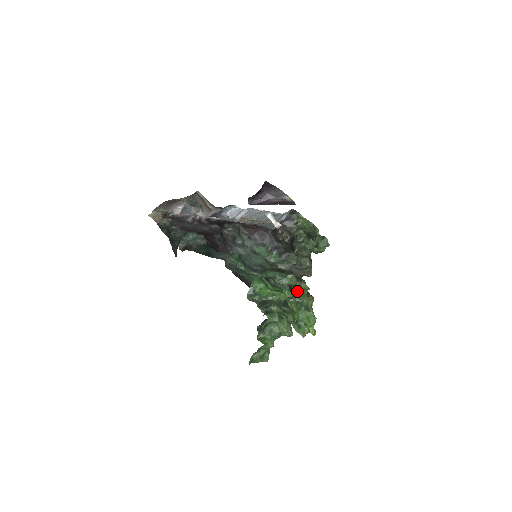
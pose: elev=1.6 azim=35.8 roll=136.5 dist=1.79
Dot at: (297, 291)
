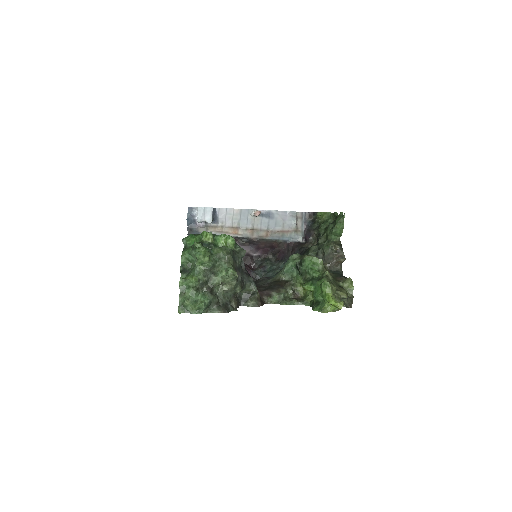
Dot at: (304, 267)
